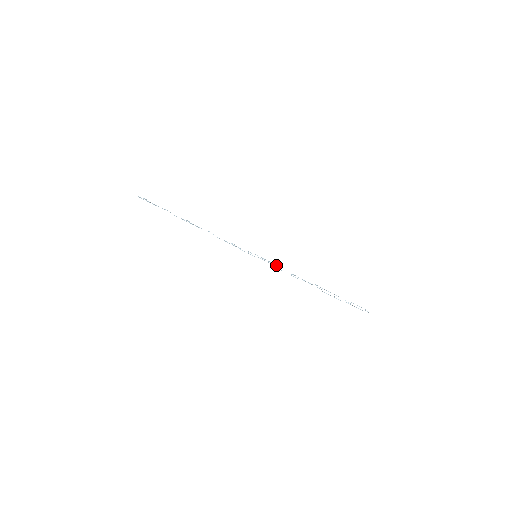
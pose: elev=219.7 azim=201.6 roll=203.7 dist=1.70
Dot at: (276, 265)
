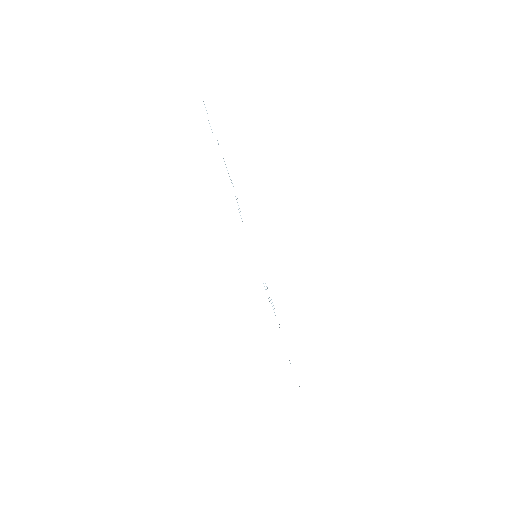
Dot at: occluded
